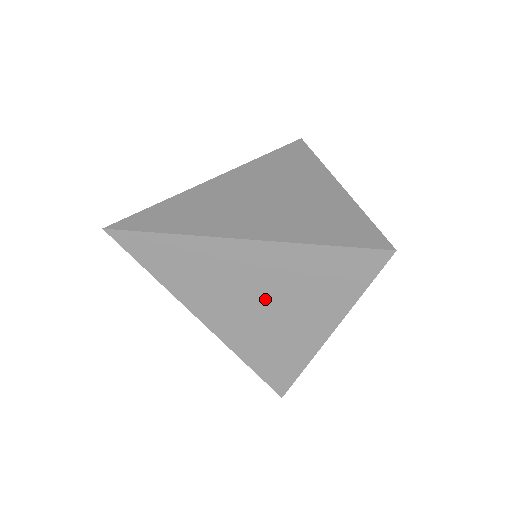
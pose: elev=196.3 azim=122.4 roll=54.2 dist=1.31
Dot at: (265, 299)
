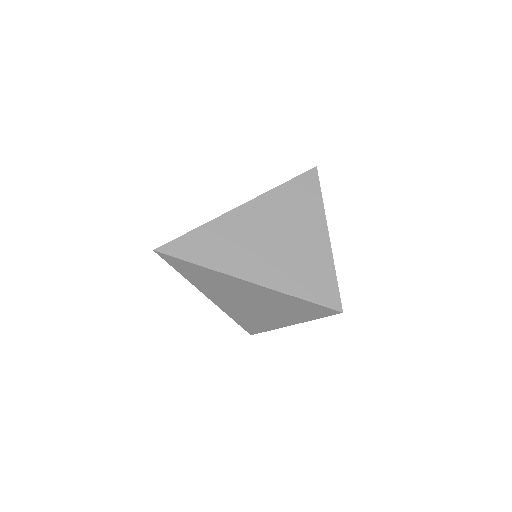
Dot at: (254, 303)
